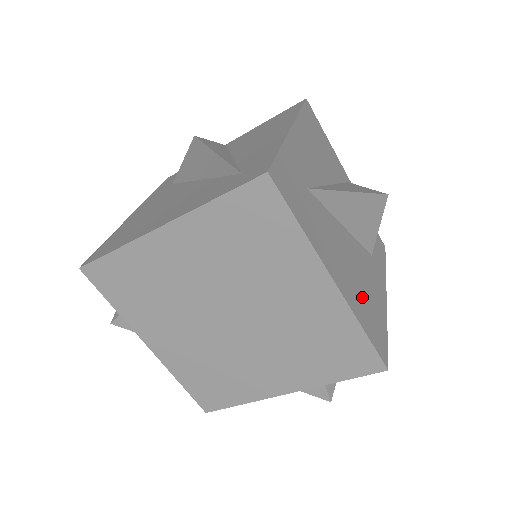
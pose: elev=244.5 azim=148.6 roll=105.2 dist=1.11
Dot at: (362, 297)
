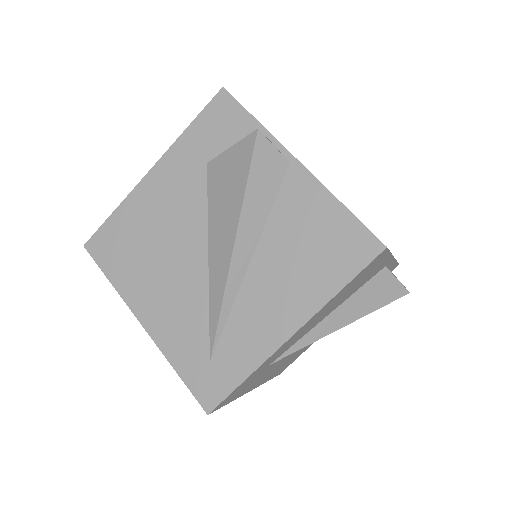
Dot at: occluded
